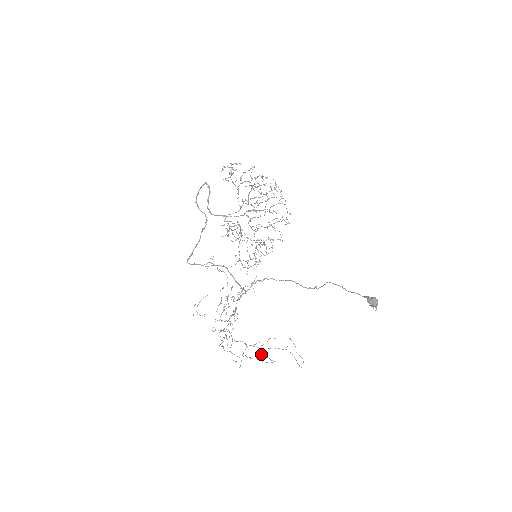
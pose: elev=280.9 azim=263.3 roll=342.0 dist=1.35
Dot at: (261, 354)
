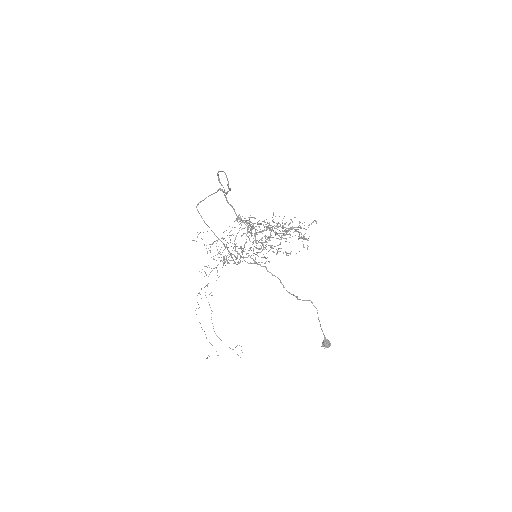
Dot at: (209, 356)
